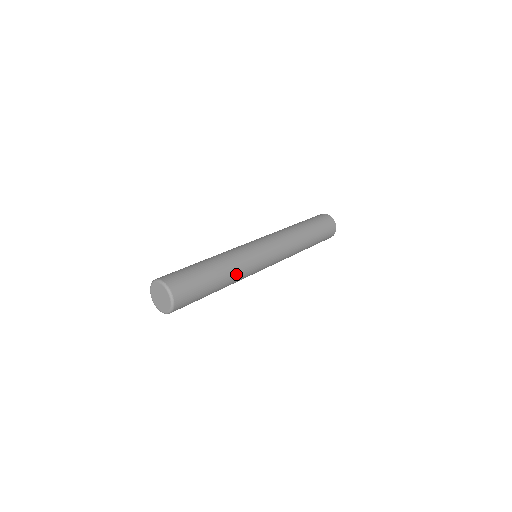
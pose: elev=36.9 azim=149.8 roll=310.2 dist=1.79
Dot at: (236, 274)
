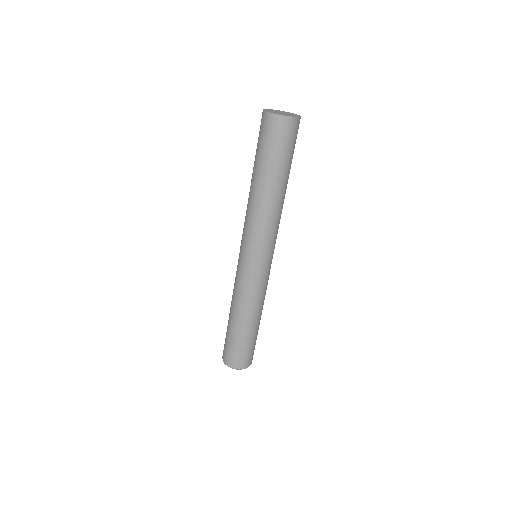
Dot at: (256, 306)
